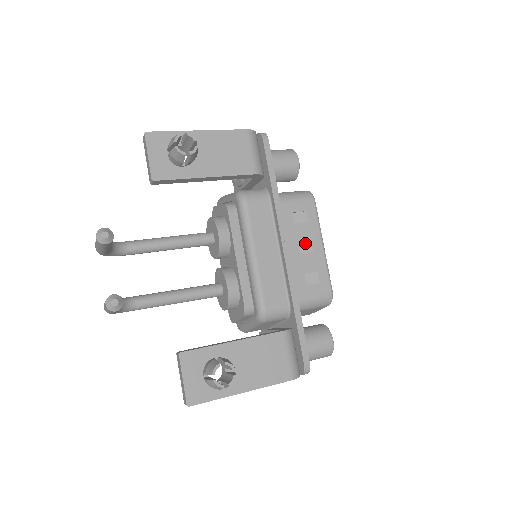
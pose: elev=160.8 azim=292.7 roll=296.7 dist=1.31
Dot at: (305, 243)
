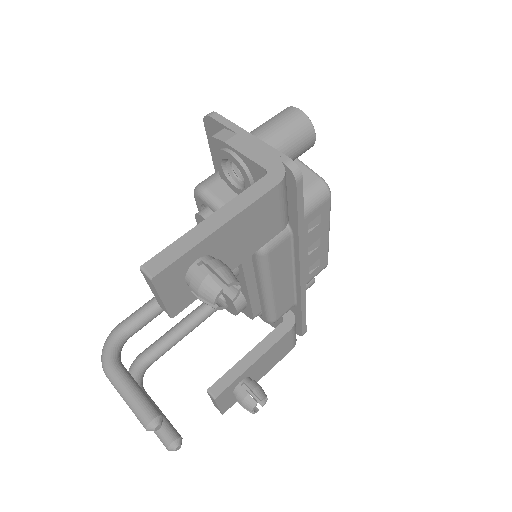
Dot at: (314, 242)
